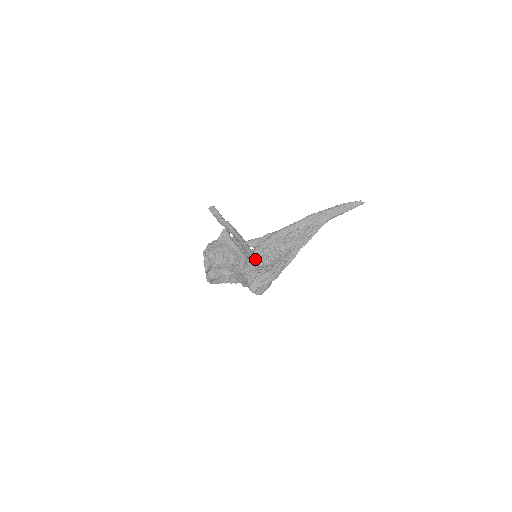
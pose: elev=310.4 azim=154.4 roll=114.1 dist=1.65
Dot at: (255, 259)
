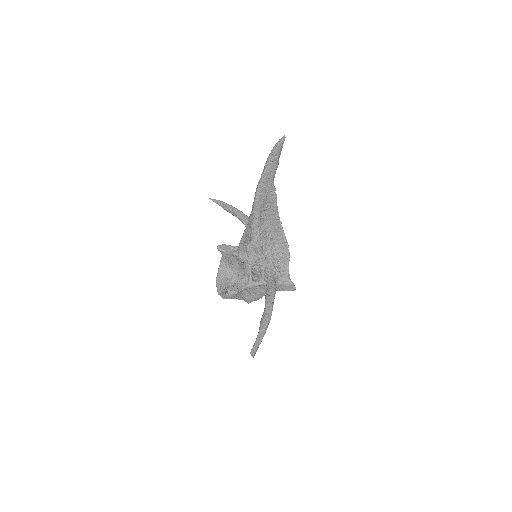
Dot at: (271, 272)
